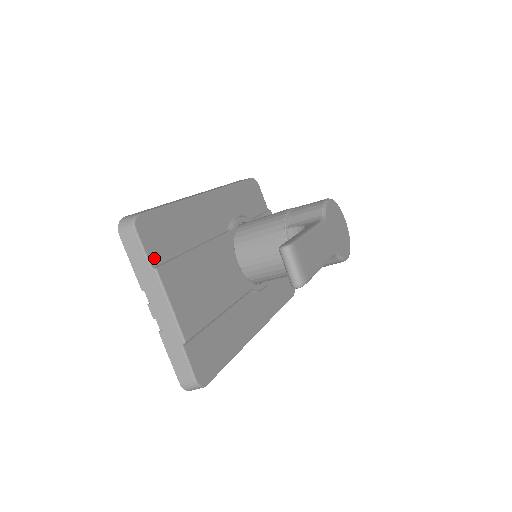
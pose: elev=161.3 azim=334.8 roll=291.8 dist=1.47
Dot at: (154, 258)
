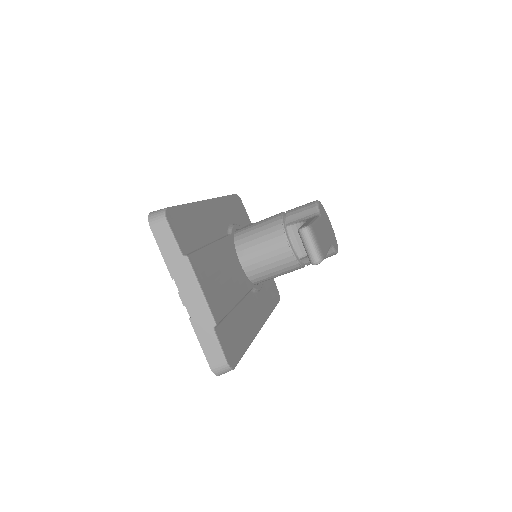
Dot at: (183, 247)
